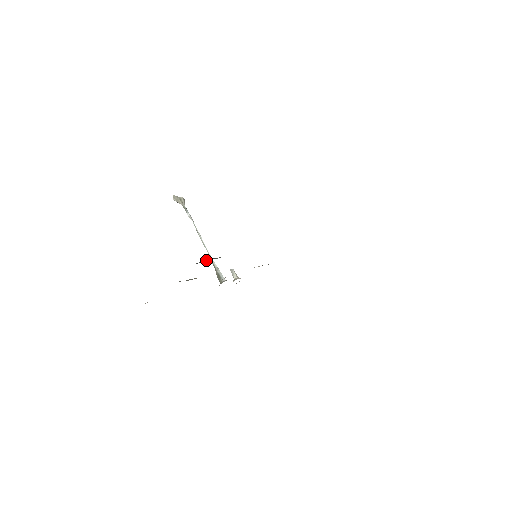
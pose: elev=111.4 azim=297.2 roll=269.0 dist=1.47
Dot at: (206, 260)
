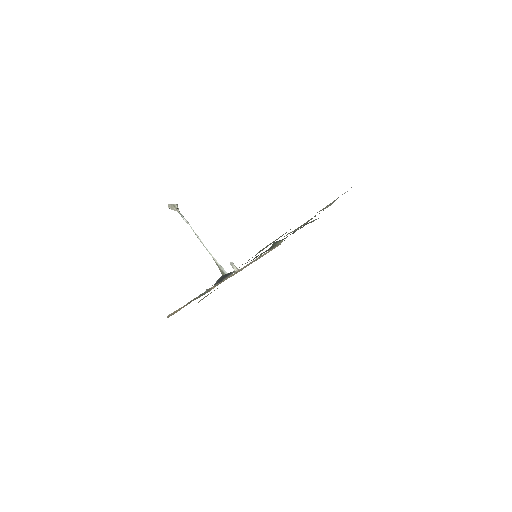
Dot at: (224, 278)
